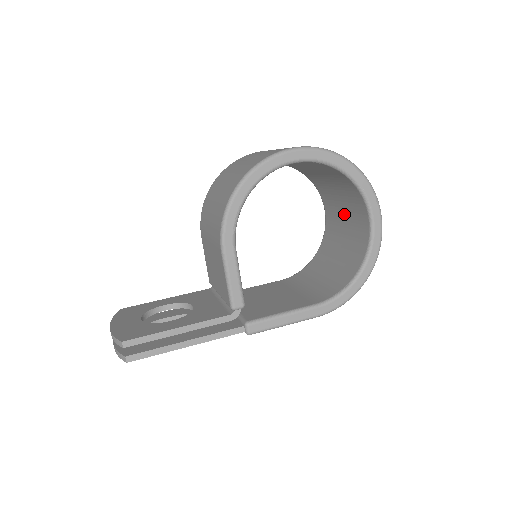
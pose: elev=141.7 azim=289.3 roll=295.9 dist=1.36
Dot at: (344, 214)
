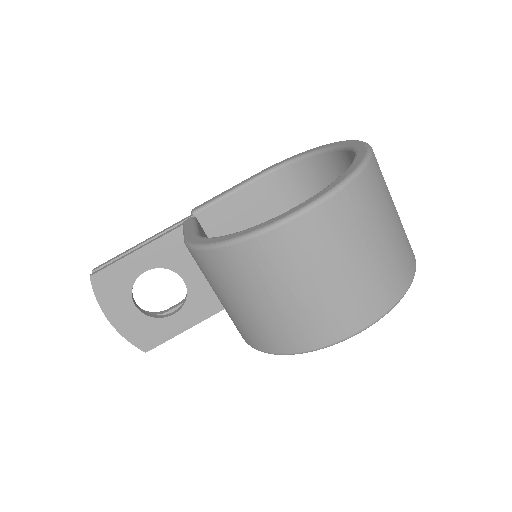
Dot at: occluded
